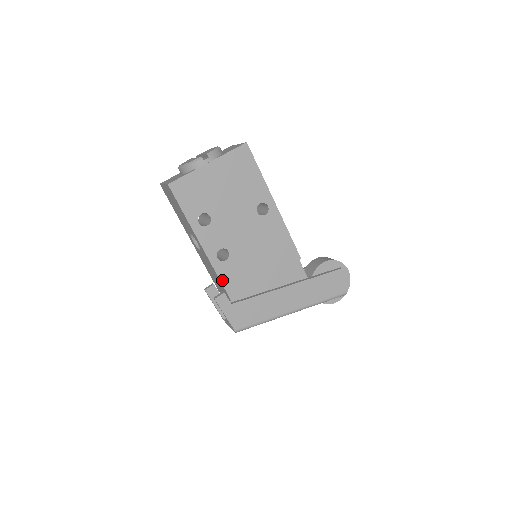
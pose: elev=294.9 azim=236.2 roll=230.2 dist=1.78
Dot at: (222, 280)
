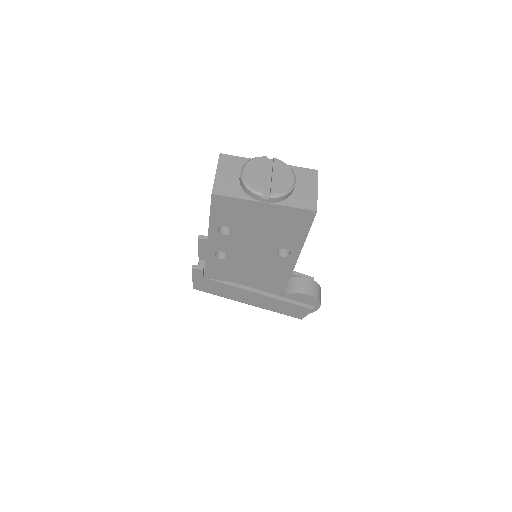
Dot at: (207, 265)
